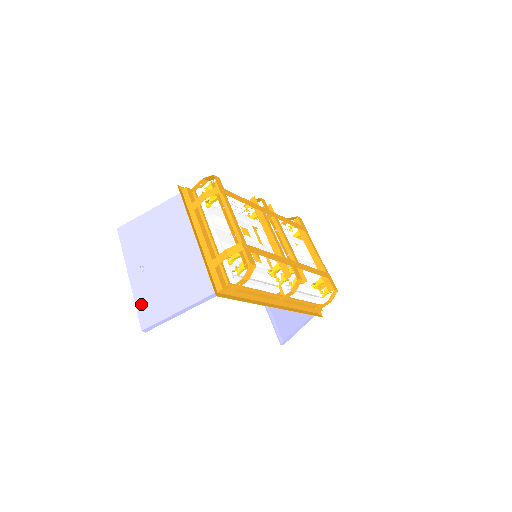
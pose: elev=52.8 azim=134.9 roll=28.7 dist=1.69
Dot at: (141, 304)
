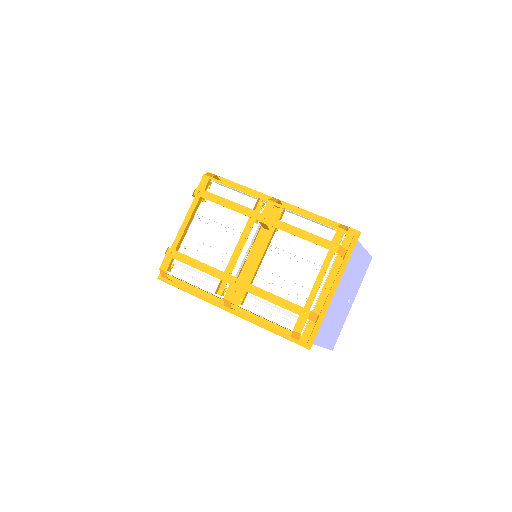
Dot at: occluded
